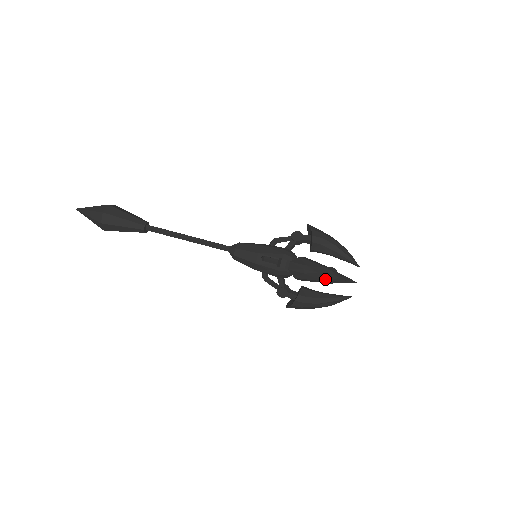
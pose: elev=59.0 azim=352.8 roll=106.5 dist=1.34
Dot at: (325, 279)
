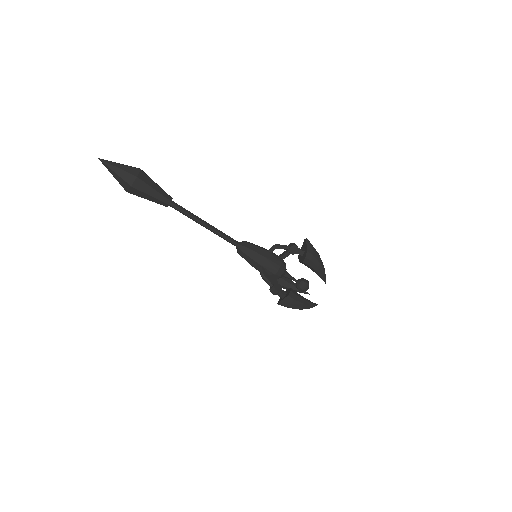
Dot at: occluded
